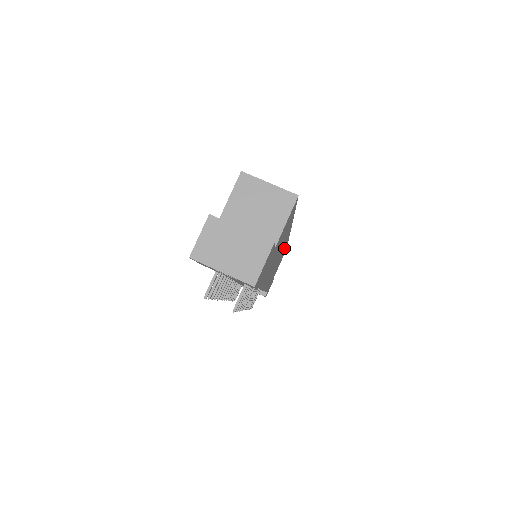
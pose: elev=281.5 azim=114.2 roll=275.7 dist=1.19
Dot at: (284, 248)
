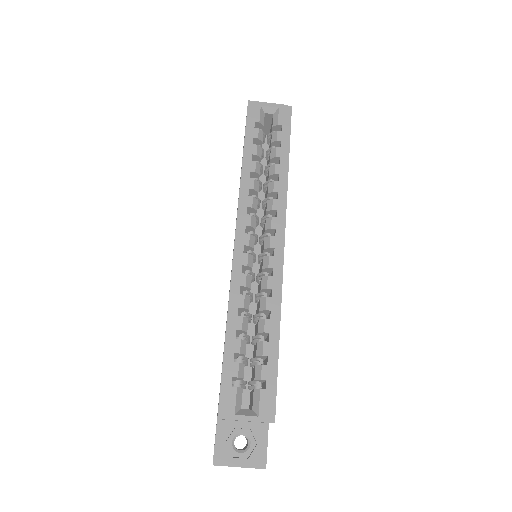
Dot at: occluded
